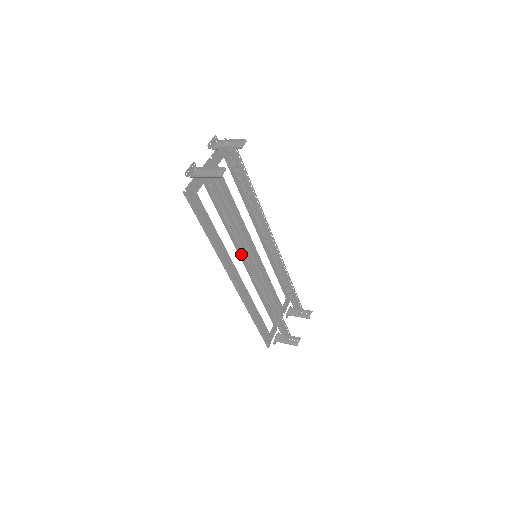
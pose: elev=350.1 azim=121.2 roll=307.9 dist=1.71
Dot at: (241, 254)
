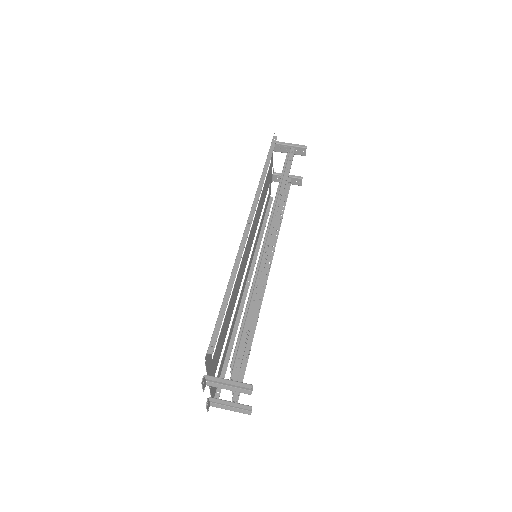
Dot at: (243, 272)
